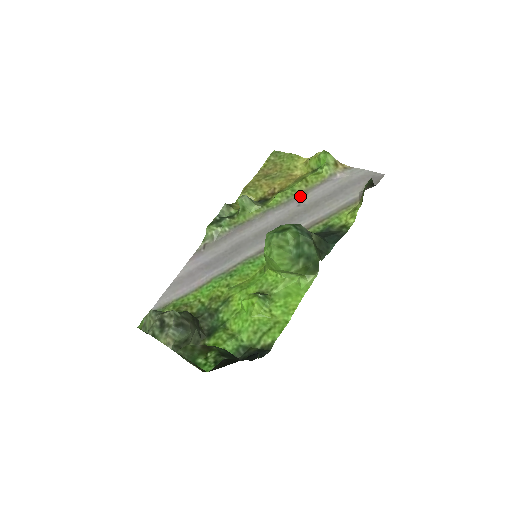
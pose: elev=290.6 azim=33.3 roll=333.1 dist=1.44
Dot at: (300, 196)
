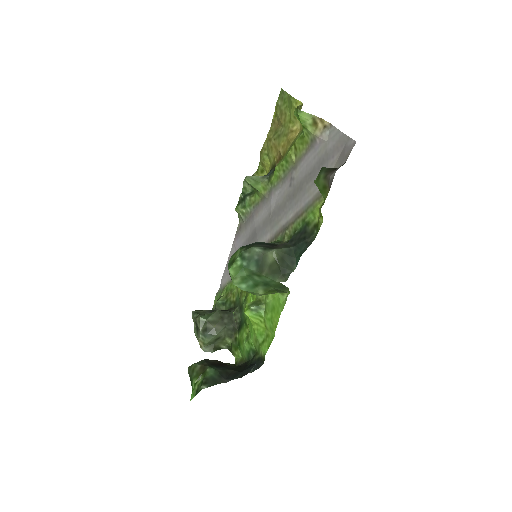
Dot at: (292, 171)
